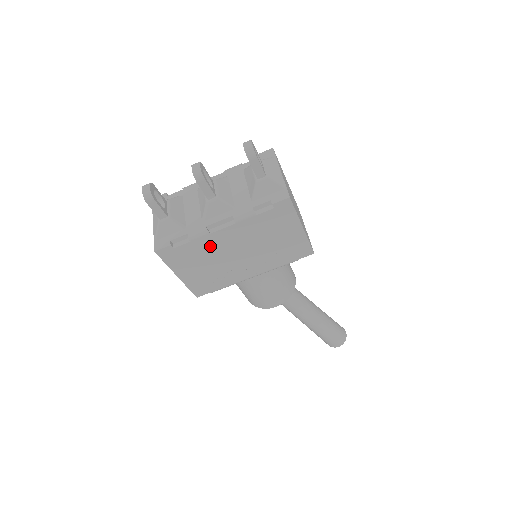
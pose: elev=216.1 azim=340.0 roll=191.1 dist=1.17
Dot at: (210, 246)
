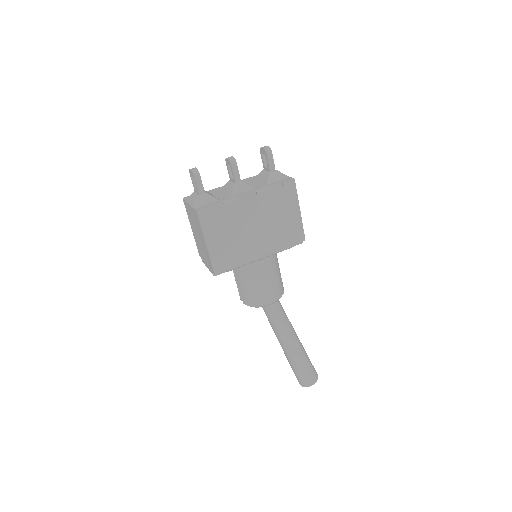
Dot at: (236, 215)
